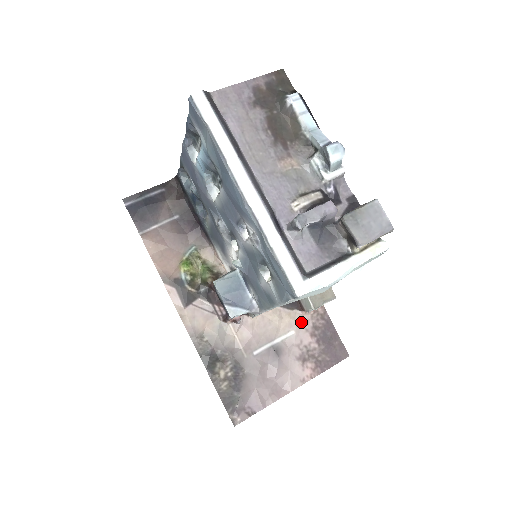
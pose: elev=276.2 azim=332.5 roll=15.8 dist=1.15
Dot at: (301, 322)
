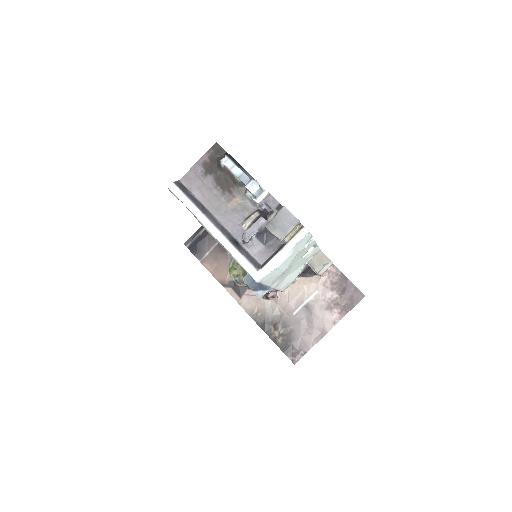
Dot at: (321, 283)
